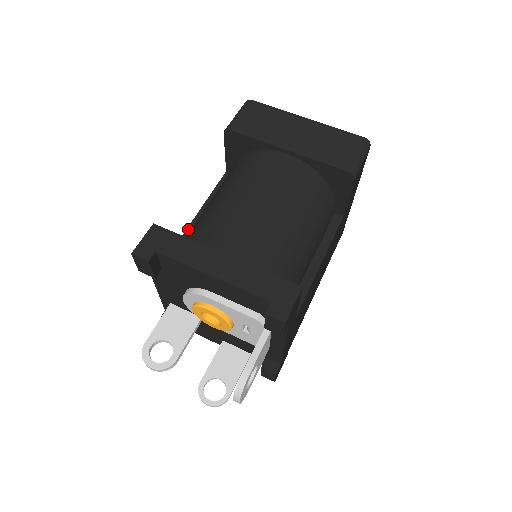
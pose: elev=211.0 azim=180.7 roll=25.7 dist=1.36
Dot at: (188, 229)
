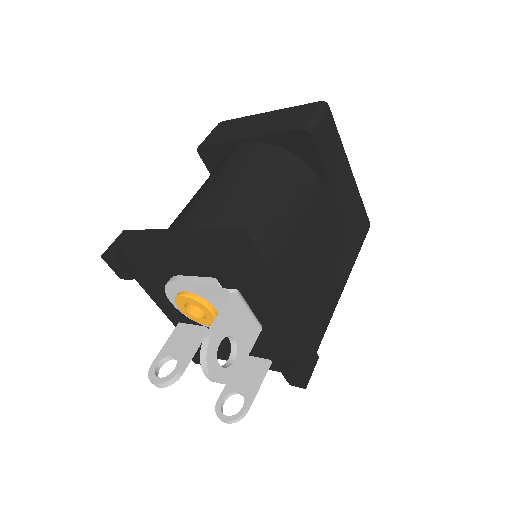
Dot at: occluded
